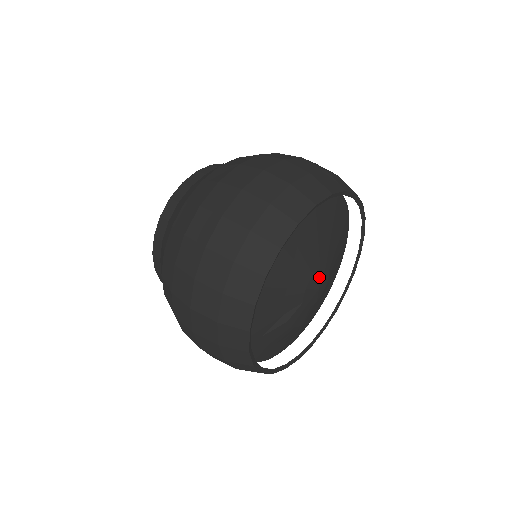
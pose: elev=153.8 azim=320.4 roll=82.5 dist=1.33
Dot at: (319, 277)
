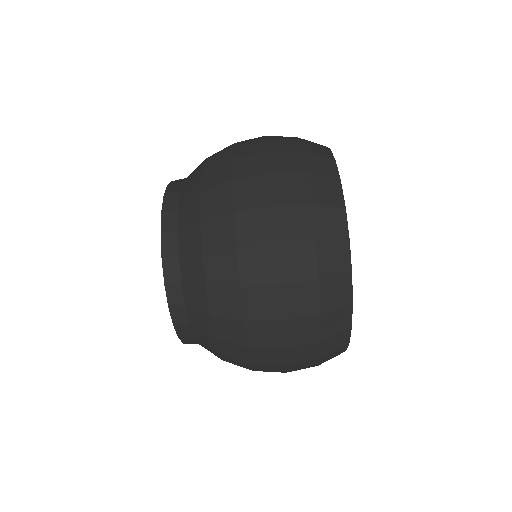
Dot at: occluded
